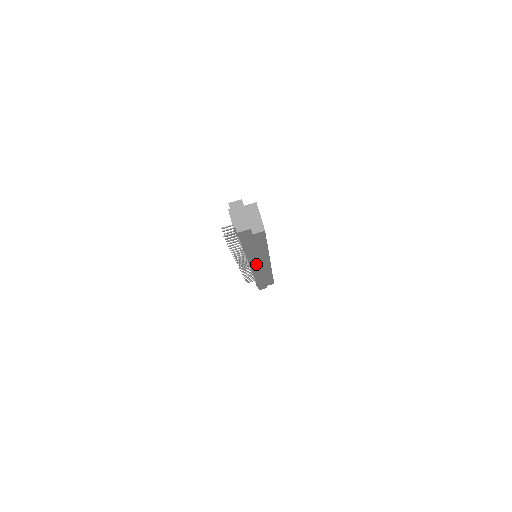
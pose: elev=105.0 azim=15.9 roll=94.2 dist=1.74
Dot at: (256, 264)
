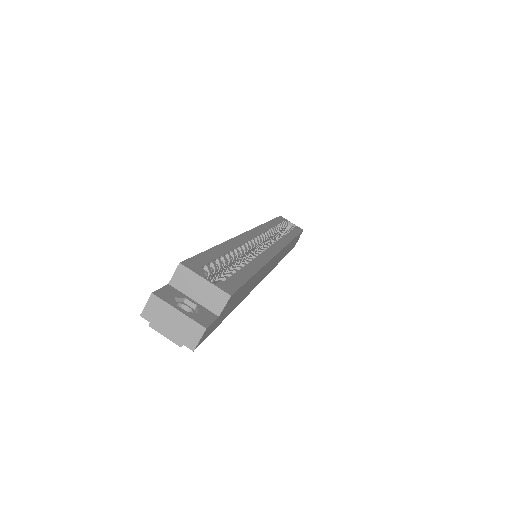
Dot at: (265, 273)
